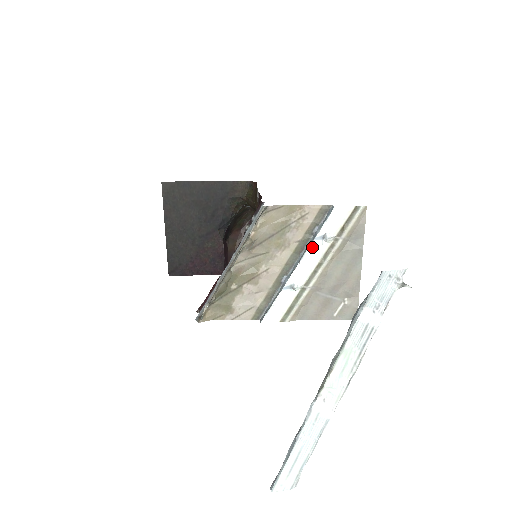
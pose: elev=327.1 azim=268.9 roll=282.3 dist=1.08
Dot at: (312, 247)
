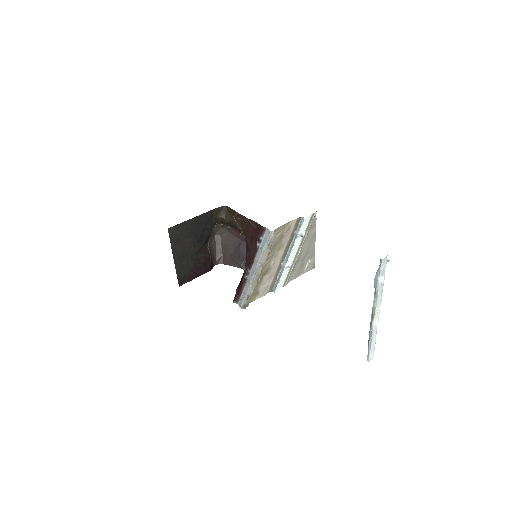
Dot at: (296, 242)
